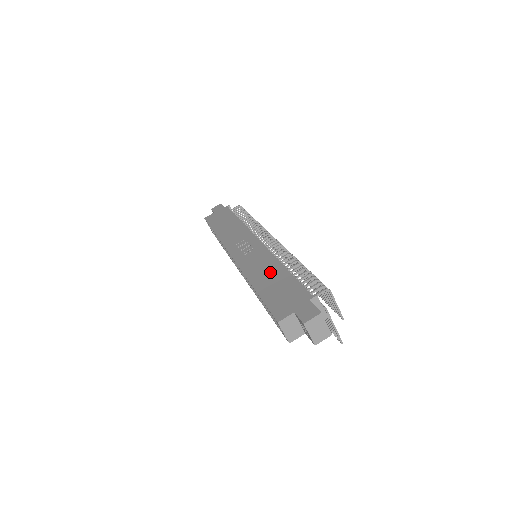
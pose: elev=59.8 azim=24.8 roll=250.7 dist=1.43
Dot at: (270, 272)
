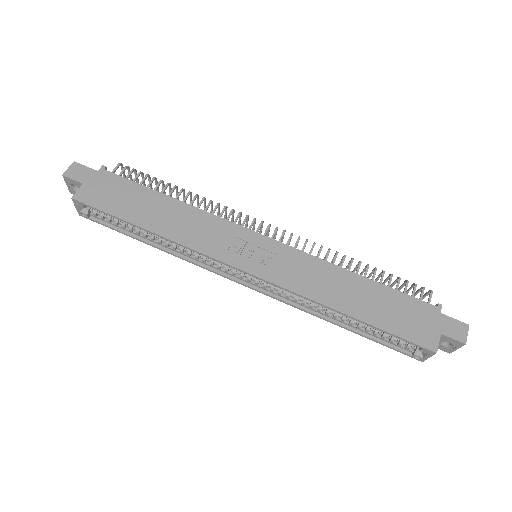
Dot at: (348, 287)
